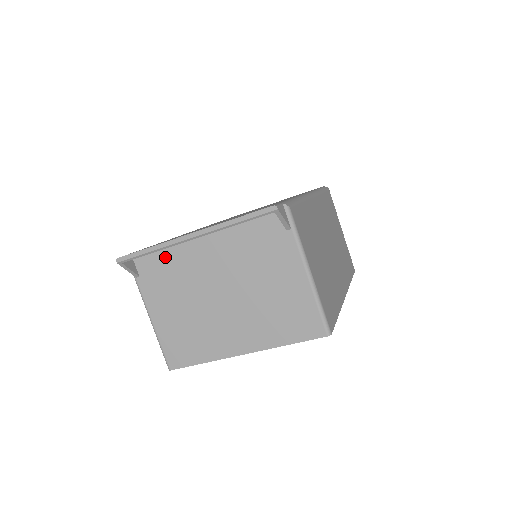
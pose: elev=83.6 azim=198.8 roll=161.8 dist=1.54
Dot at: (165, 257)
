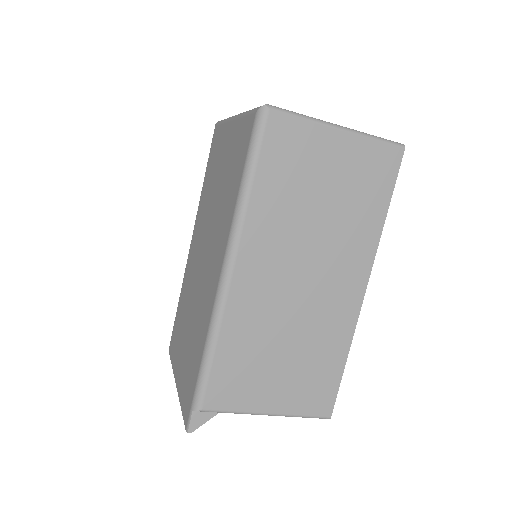
Dot at: occluded
